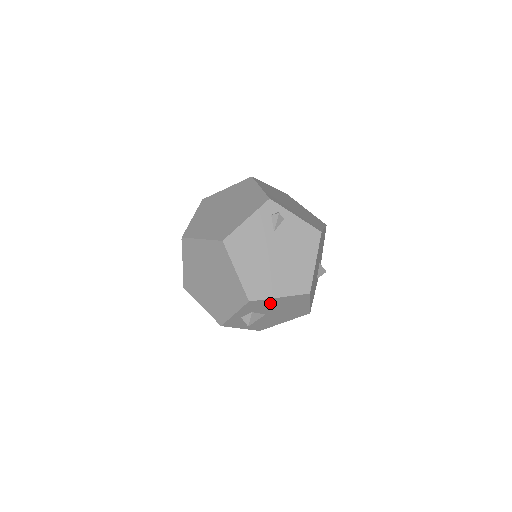
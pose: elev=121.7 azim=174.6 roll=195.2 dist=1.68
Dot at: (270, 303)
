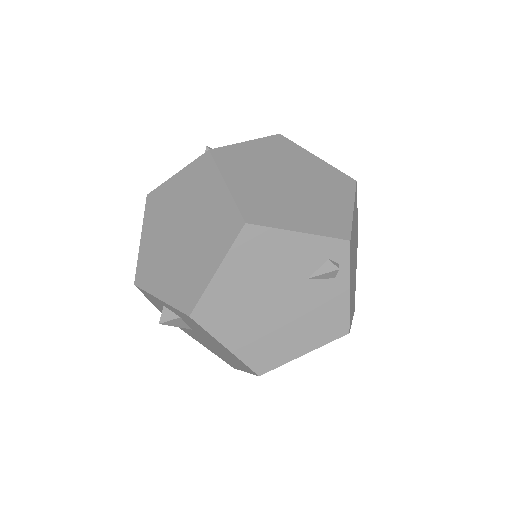
Dot at: (209, 336)
